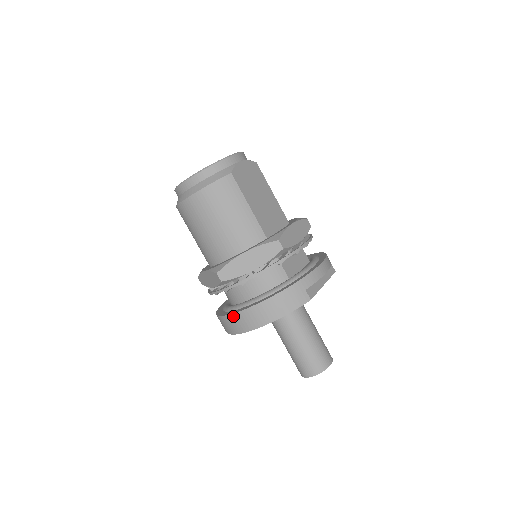
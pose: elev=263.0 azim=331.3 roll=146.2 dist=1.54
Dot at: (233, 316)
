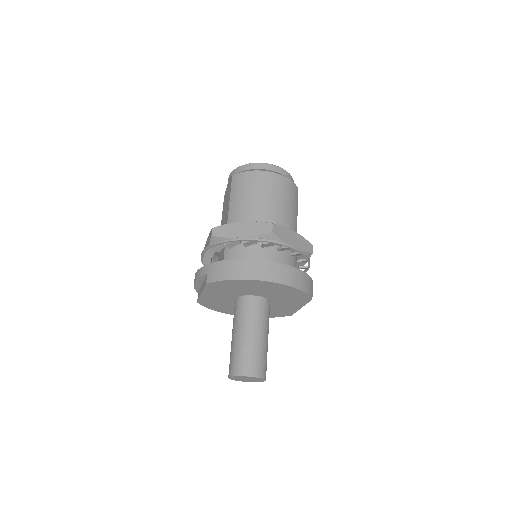
Dot at: (262, 262)
